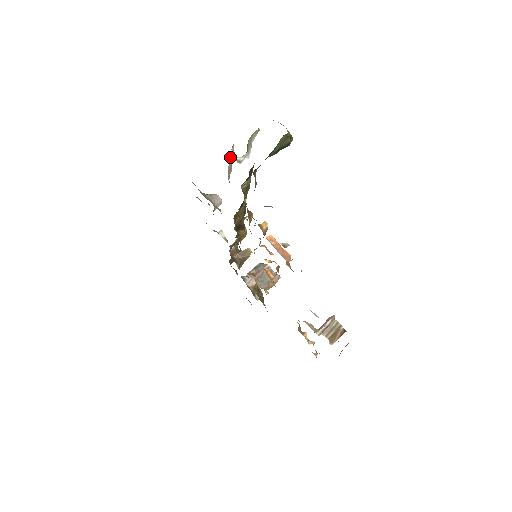
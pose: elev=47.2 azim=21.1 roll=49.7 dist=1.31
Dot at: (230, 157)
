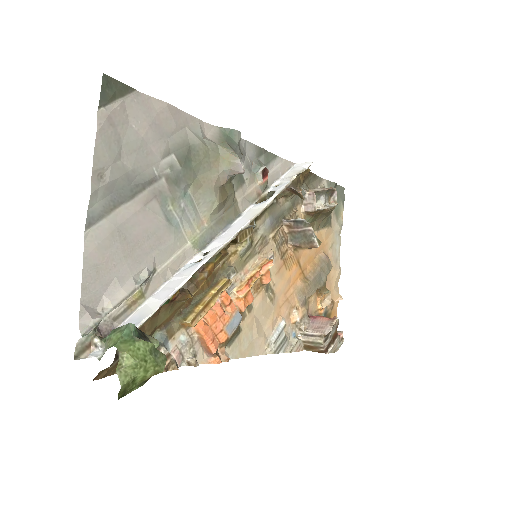
Dot at: (100, 318)
